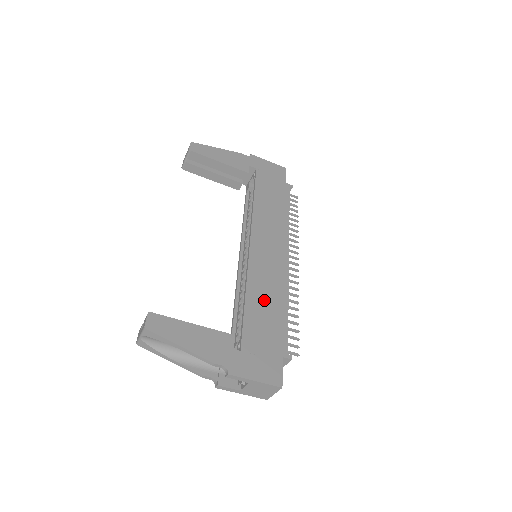
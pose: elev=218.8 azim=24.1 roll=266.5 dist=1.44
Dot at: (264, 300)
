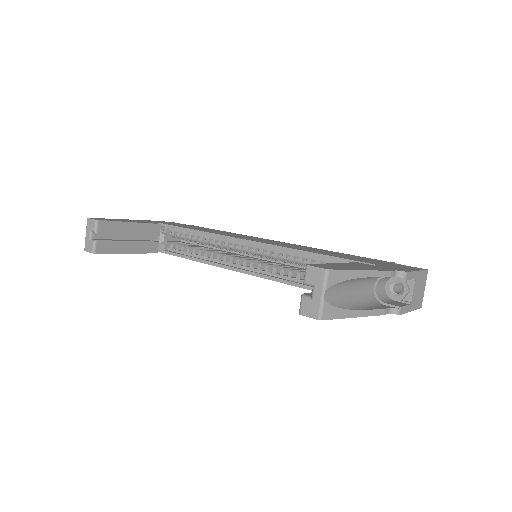
Dot at: (322, 252)
